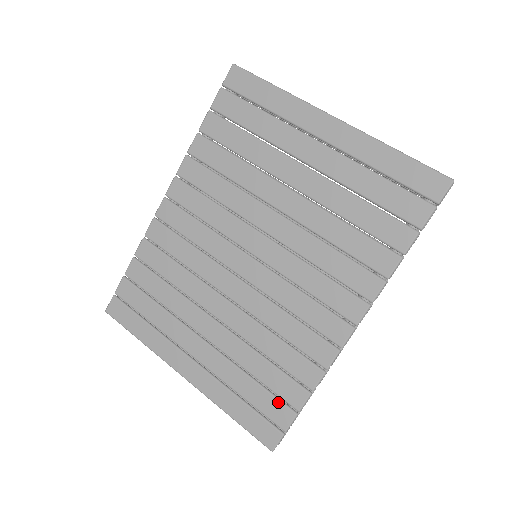
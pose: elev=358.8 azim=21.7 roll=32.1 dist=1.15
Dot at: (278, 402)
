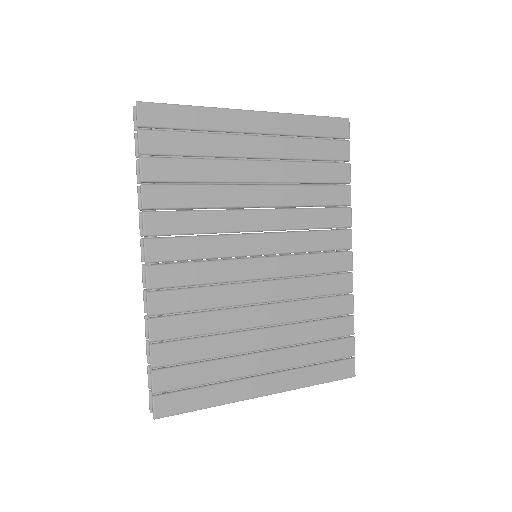
Dot at: (340, 341)
